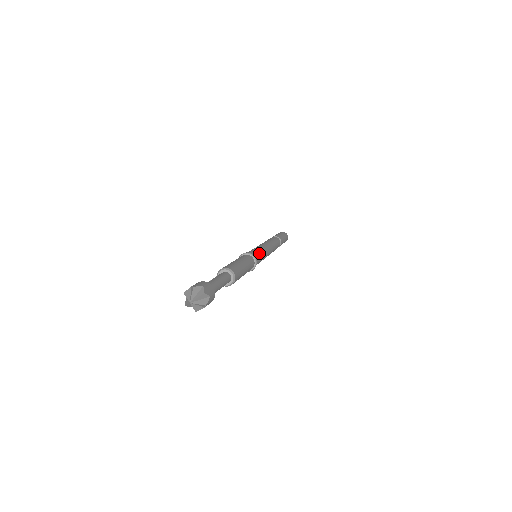
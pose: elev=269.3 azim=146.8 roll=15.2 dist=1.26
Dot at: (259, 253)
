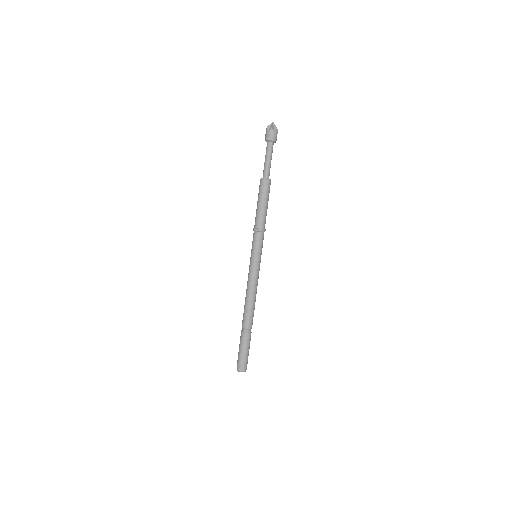
Dot at: occluded
